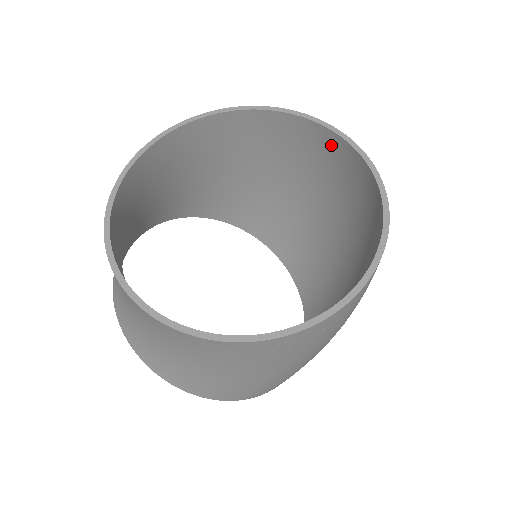
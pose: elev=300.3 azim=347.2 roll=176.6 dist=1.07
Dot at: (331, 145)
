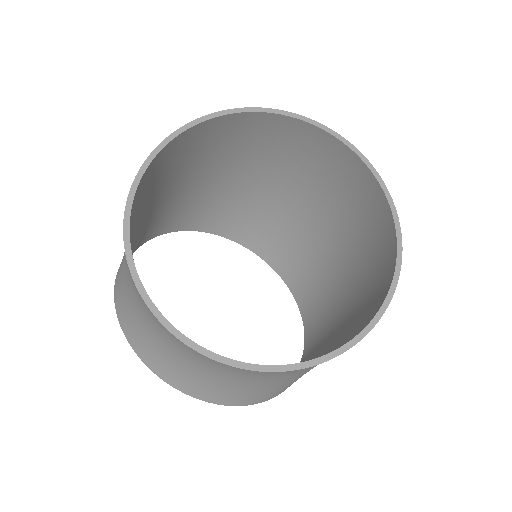
Dot at: (280, 127)
